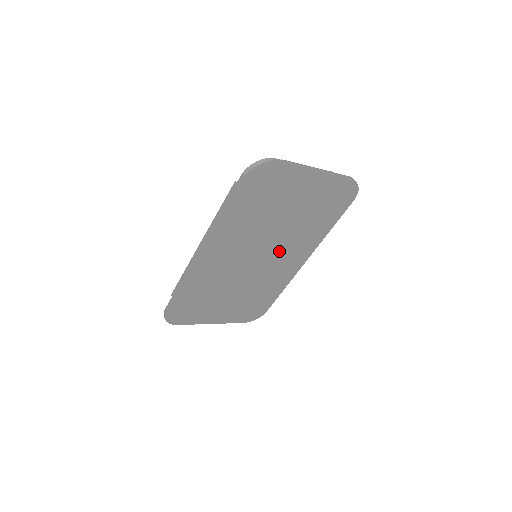
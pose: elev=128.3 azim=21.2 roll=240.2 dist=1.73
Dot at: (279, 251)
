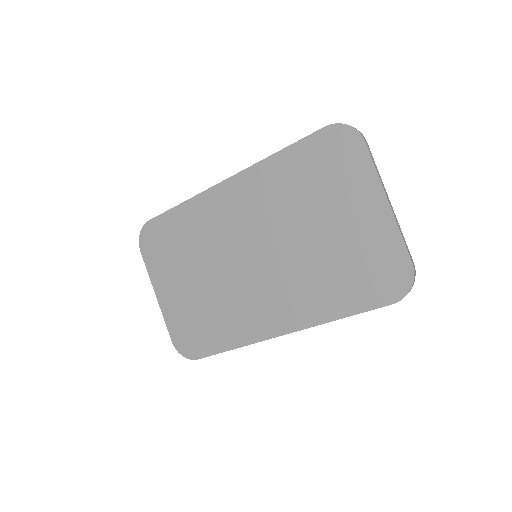
Dot at: (276, 276)
